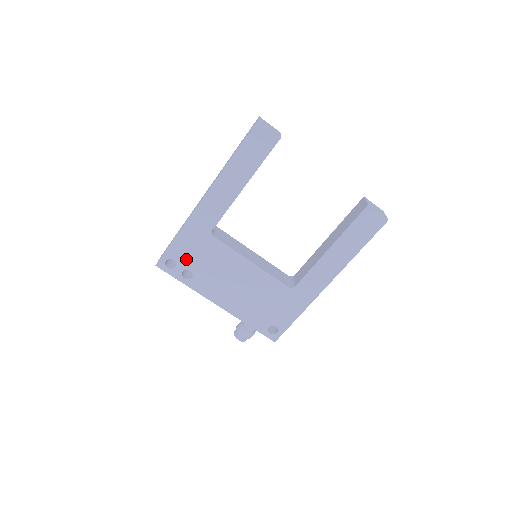
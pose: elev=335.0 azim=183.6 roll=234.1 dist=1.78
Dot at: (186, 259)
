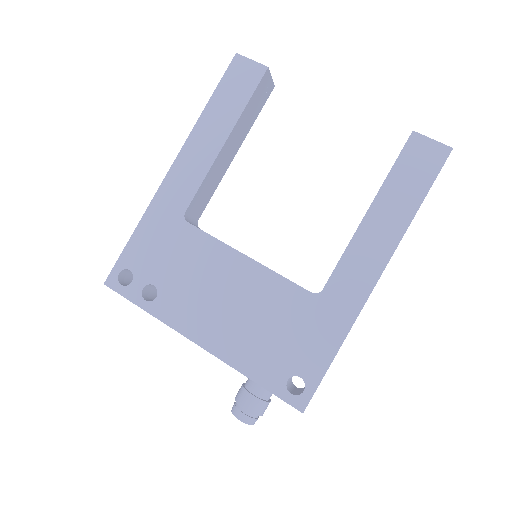
Dot at: (148, 266)
